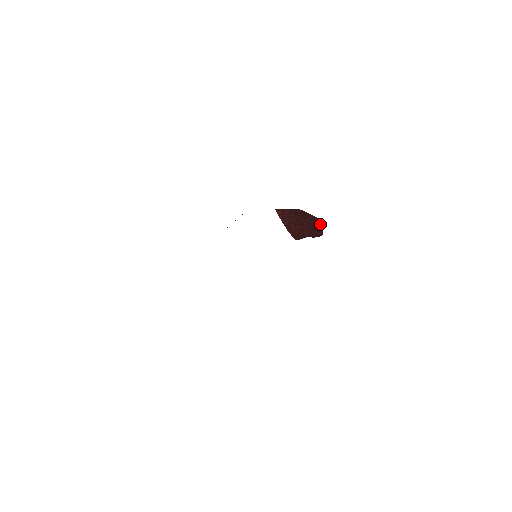
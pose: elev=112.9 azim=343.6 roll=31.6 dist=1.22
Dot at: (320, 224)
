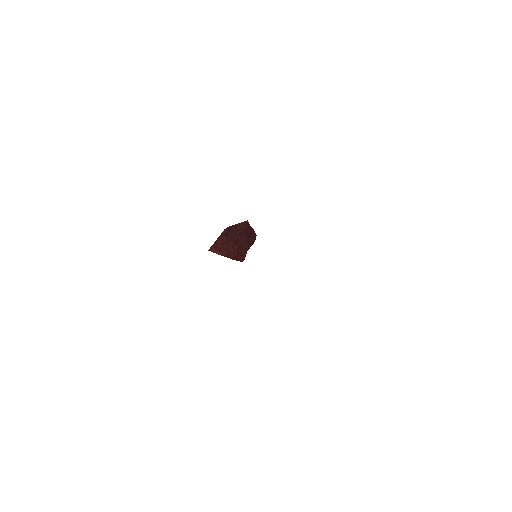
Dot at: (248, 226)
